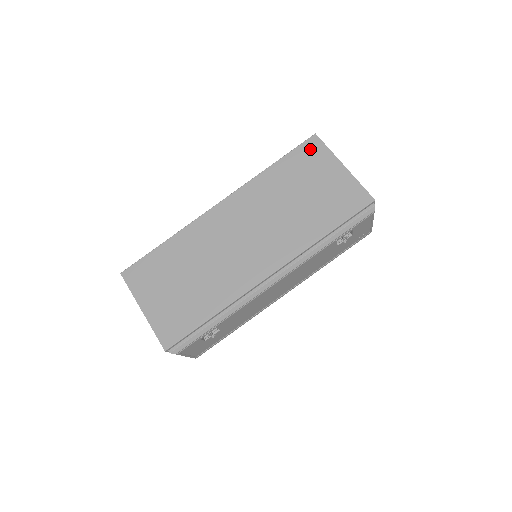
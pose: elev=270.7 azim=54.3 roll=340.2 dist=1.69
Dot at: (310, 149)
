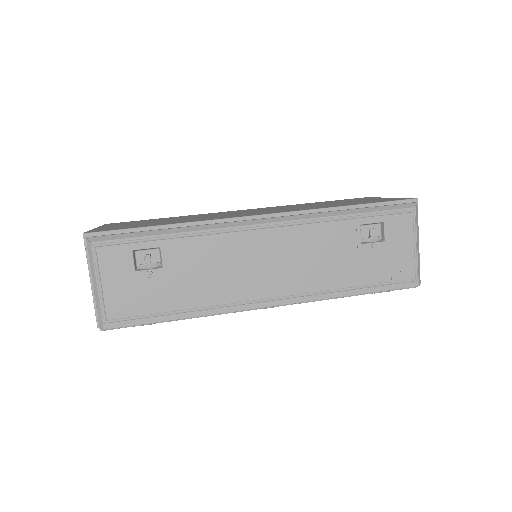
Dot at: occluded
